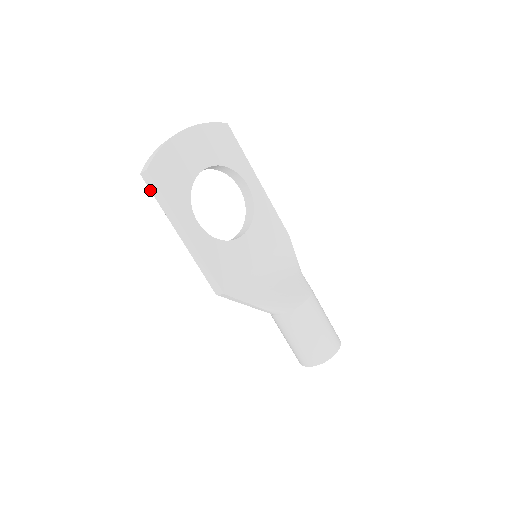
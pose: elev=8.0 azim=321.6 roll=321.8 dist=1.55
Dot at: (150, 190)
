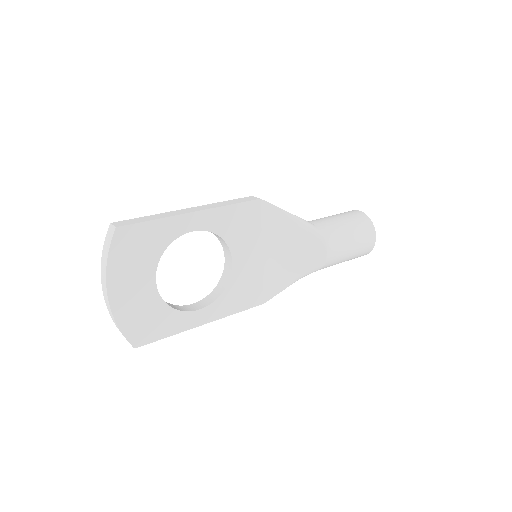
Dot at: occluded
